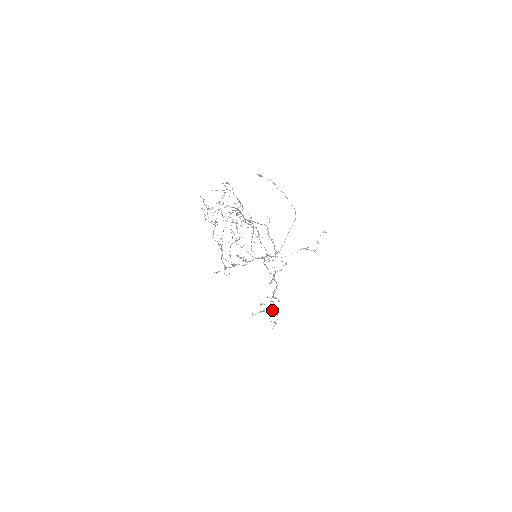
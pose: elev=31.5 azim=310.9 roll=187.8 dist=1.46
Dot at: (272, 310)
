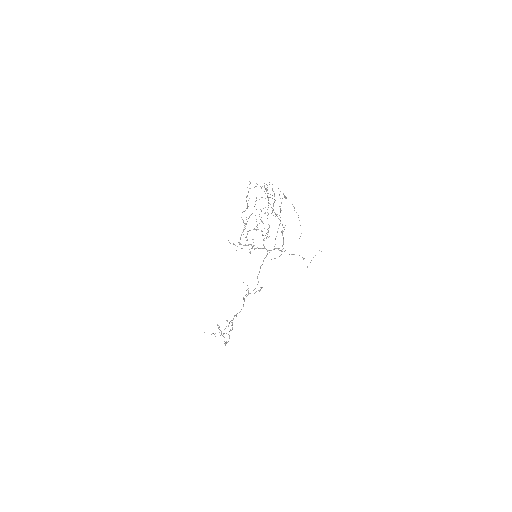
Dot at: (226, 333)
